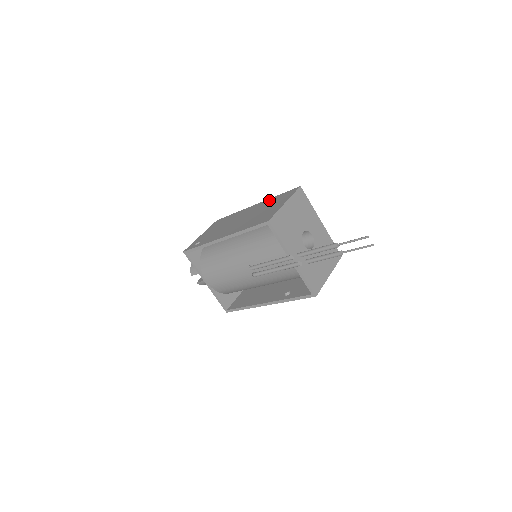
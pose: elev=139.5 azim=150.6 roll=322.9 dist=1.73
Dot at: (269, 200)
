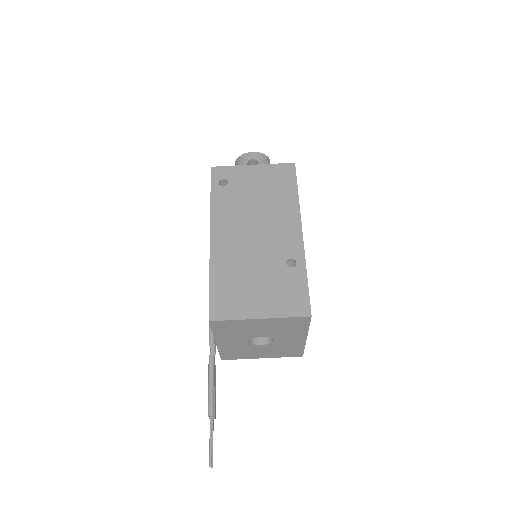
Dot at: (297, 264)
